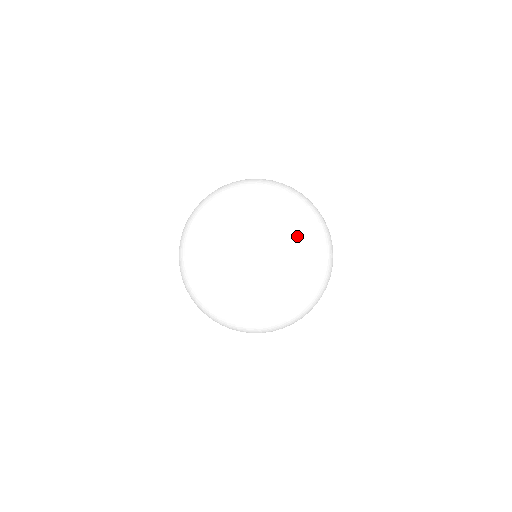
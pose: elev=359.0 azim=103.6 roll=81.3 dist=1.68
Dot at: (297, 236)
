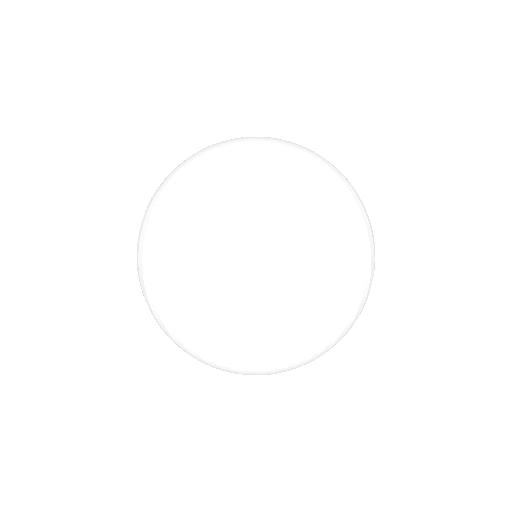
Dot at: occluded
